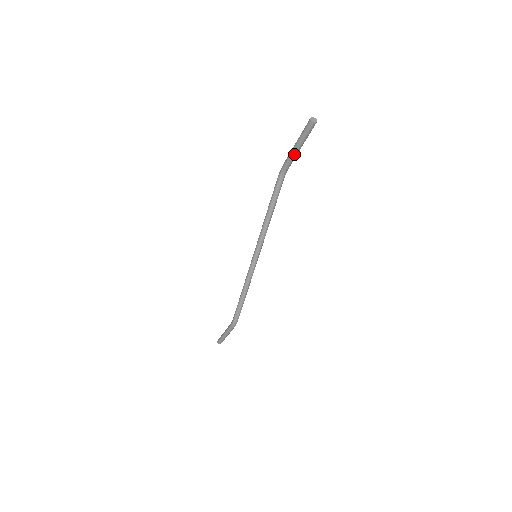
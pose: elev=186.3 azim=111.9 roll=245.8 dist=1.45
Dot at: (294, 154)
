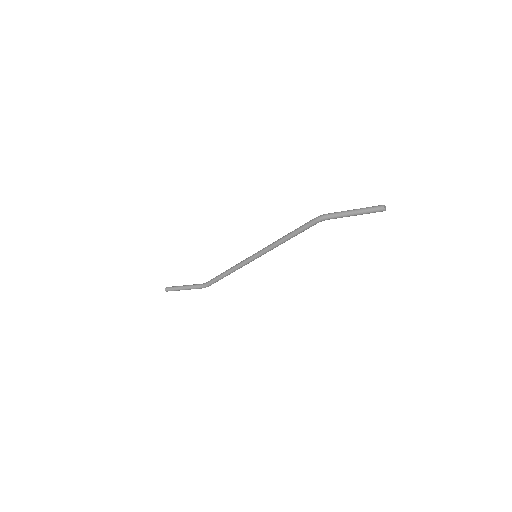
Dot at: occluded
